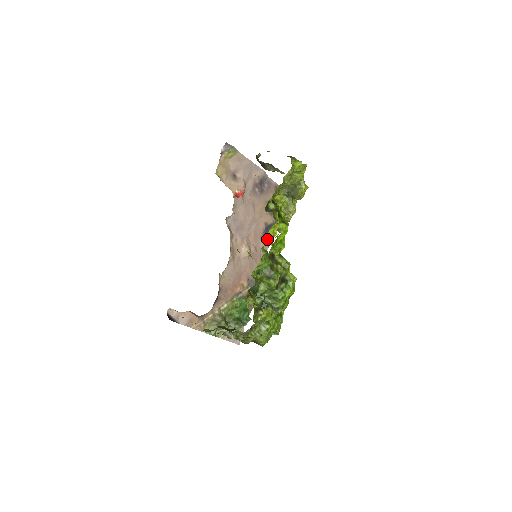
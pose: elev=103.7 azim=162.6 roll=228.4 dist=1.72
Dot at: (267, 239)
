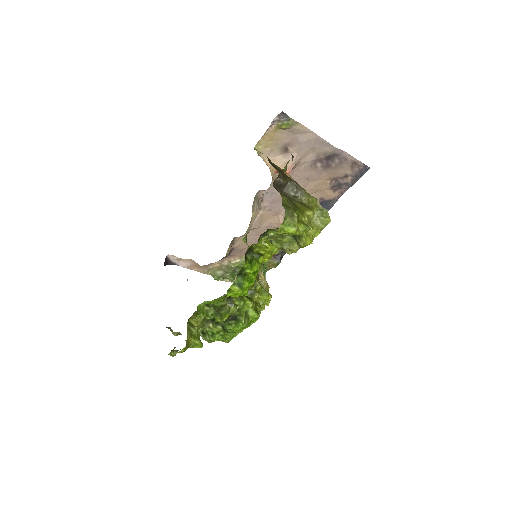
Dot at: occluded
